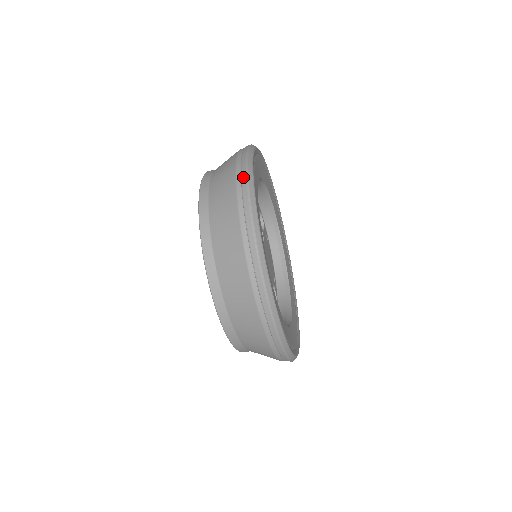
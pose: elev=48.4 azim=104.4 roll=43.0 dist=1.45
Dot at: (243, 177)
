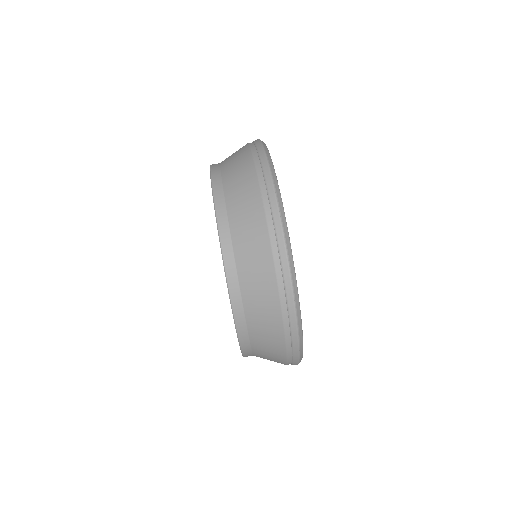
Dot at: (266, 175)
